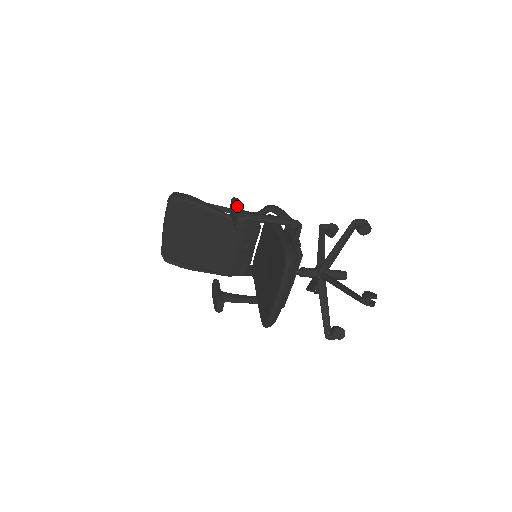
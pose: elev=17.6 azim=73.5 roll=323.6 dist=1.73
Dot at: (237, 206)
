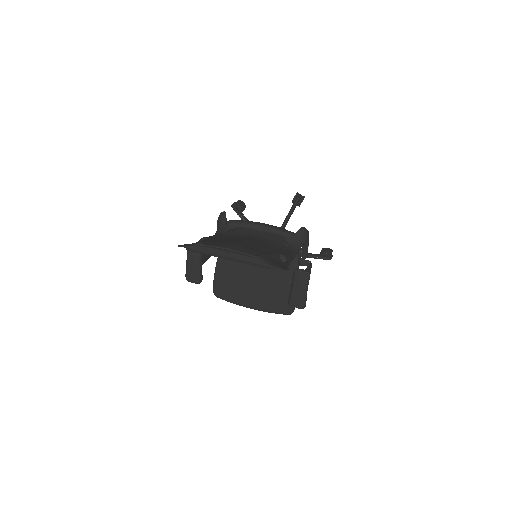
Dot at: occluded
